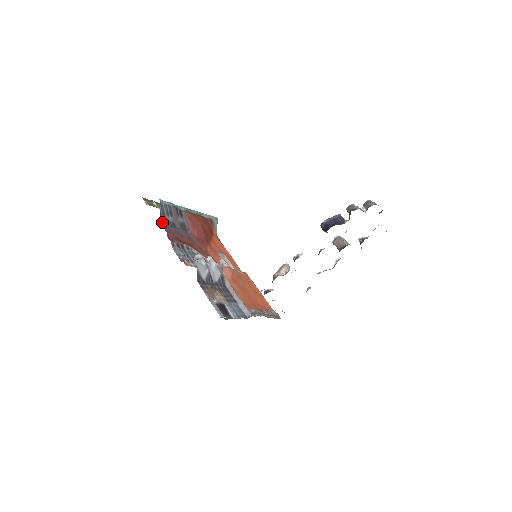
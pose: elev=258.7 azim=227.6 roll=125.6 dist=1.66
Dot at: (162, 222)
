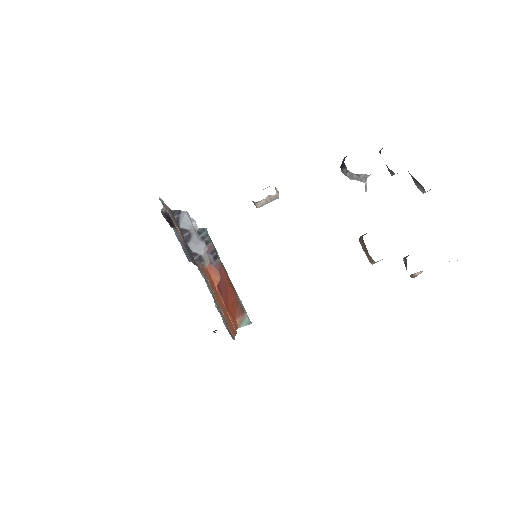
Dot at: occluded
